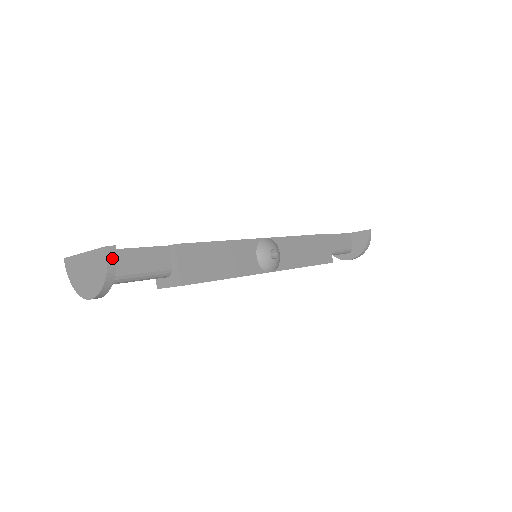
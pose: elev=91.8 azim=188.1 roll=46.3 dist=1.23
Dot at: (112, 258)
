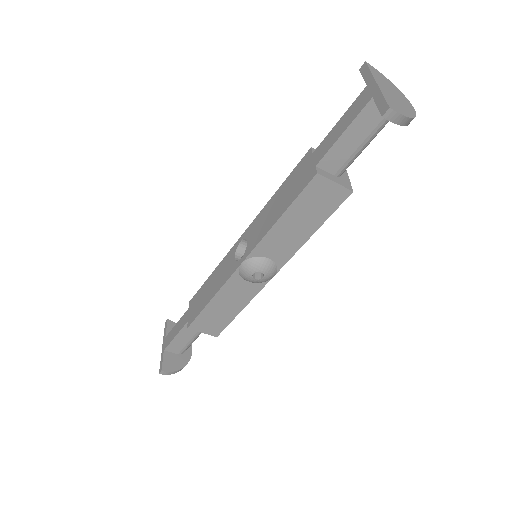
Dot at: (167, 373)
